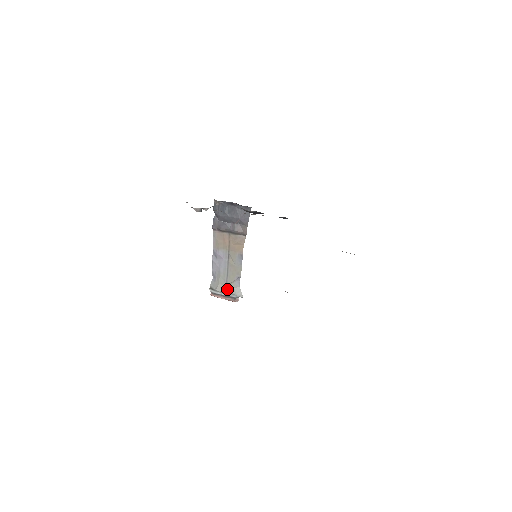
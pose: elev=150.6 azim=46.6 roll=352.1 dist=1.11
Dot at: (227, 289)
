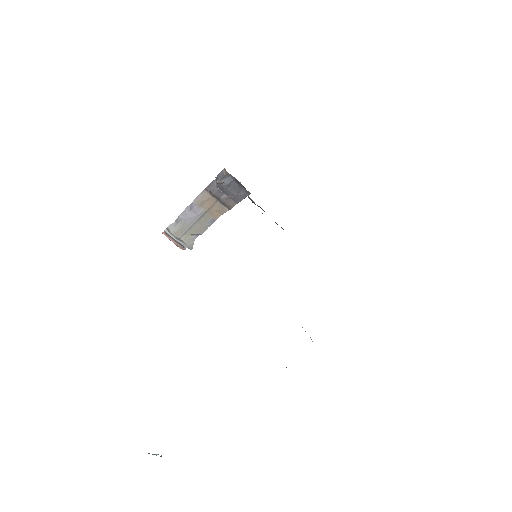
Dot at: (183, 238)
